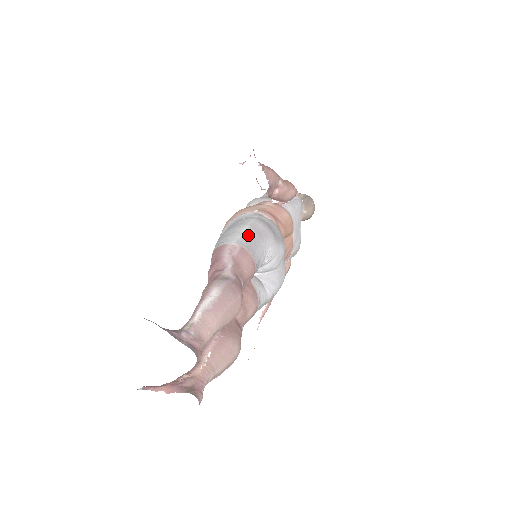
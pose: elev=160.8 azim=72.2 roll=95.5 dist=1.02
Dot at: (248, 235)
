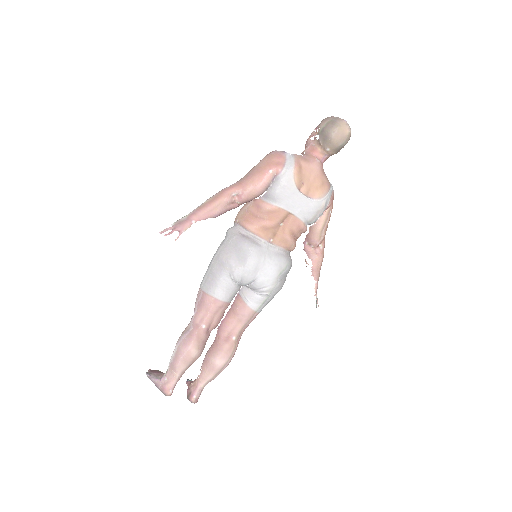
Dot at: (209, 276)
